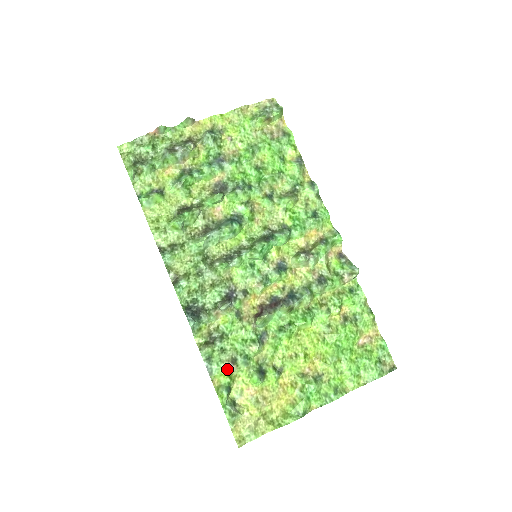
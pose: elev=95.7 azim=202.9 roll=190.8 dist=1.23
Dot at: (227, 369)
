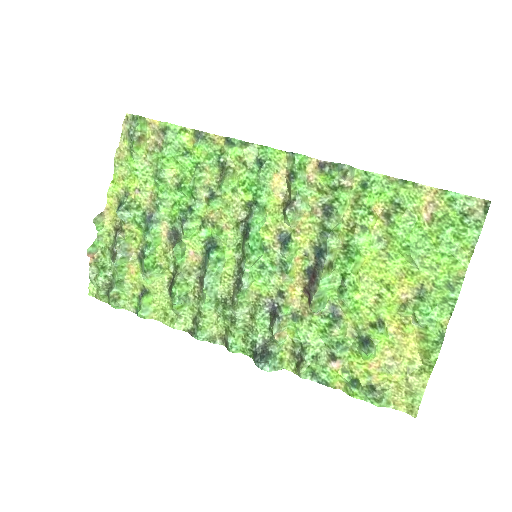
Dot at: (335, 369)
